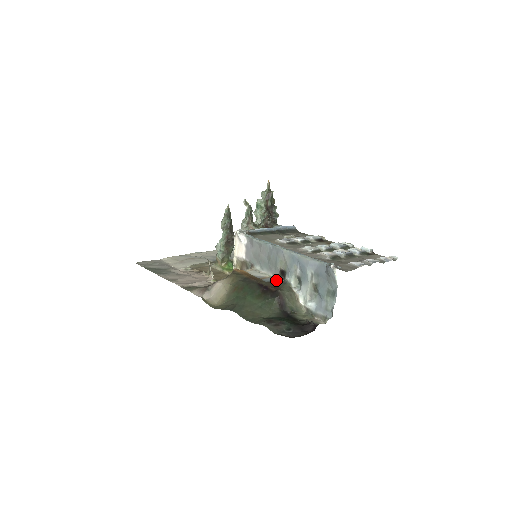
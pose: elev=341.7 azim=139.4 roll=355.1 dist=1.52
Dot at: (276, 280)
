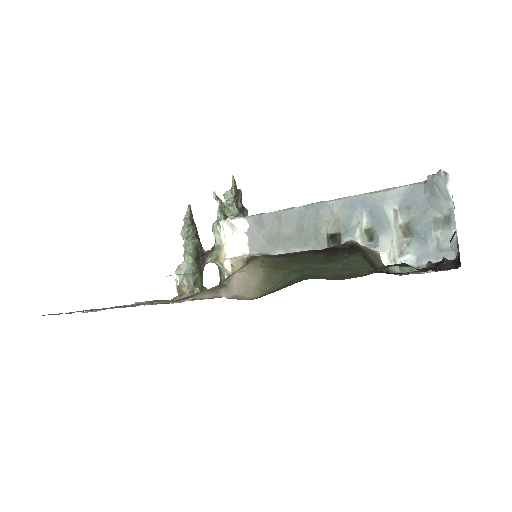
Dot at: occluded
